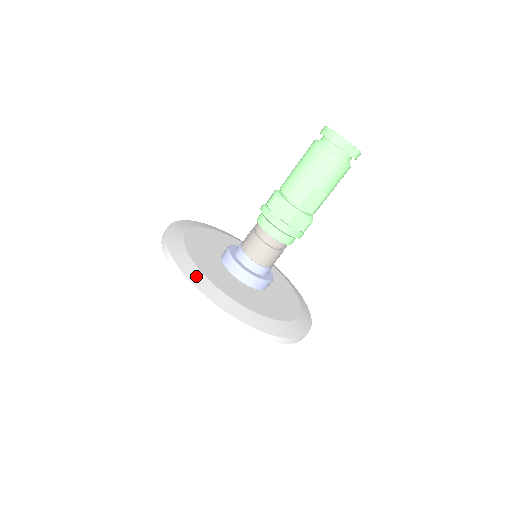
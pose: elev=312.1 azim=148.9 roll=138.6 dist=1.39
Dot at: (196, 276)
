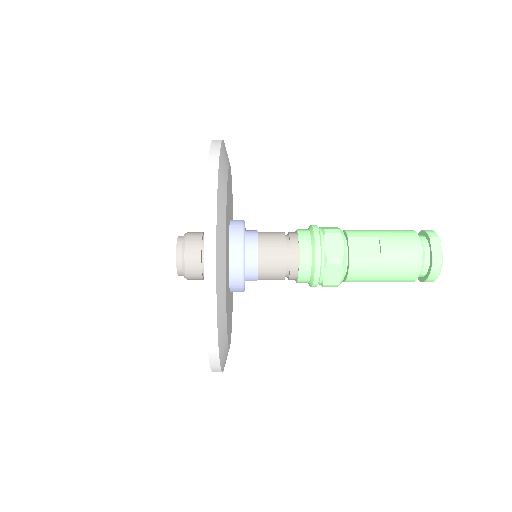
Dot at: occluded
